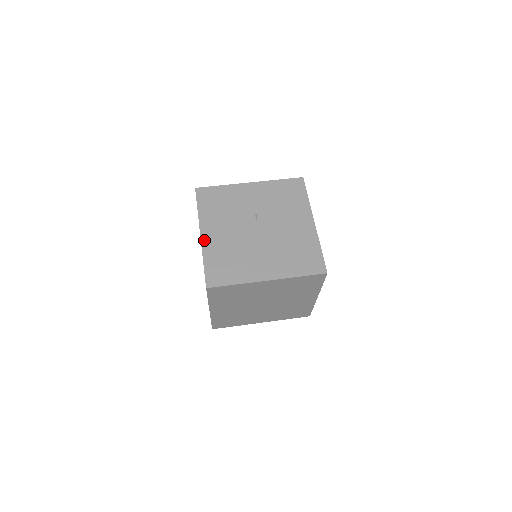
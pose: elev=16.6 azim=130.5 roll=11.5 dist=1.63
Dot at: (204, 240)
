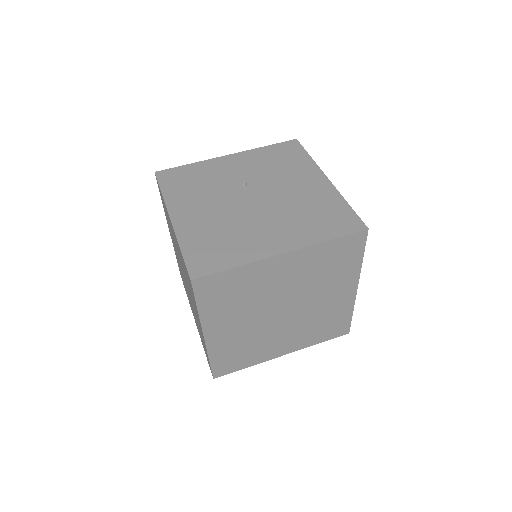
Dot at: (177, 223)
